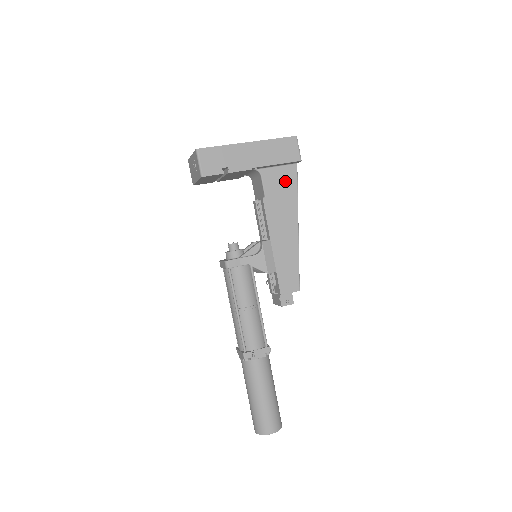
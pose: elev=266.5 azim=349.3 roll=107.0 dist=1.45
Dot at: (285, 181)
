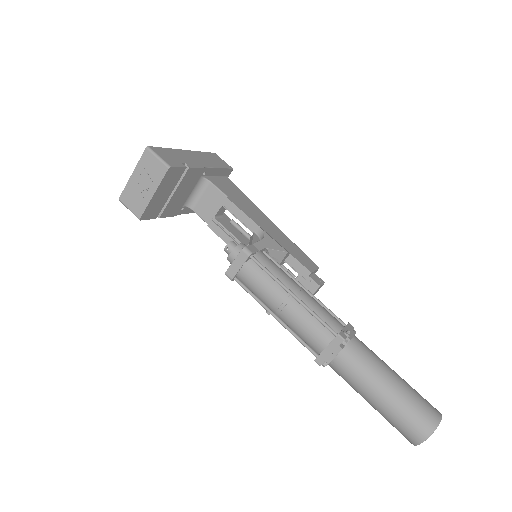
Dot at: (231, 188)
